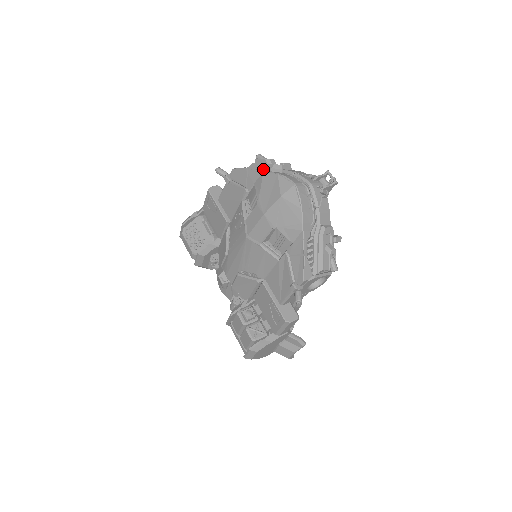
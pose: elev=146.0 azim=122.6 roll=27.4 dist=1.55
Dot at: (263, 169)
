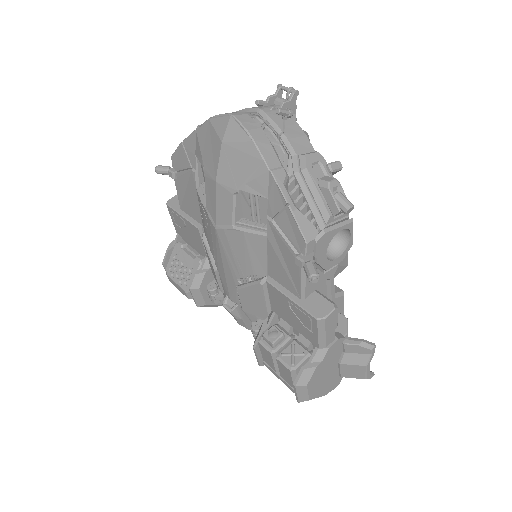
Dot at: occluded
